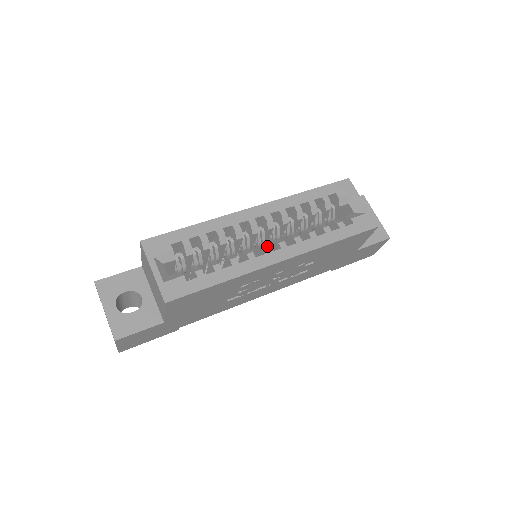
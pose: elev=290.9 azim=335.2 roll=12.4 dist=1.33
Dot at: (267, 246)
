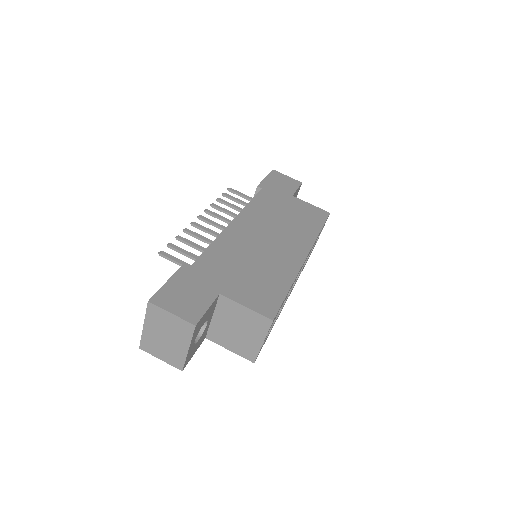
Dot at: occluded
